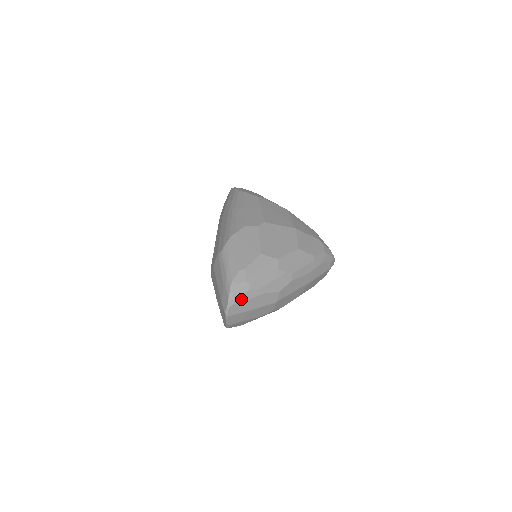
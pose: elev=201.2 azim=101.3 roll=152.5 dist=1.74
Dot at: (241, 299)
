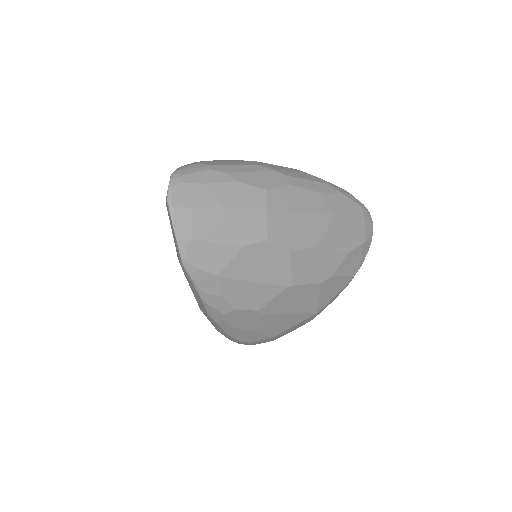
Dot at: (194, 179)
